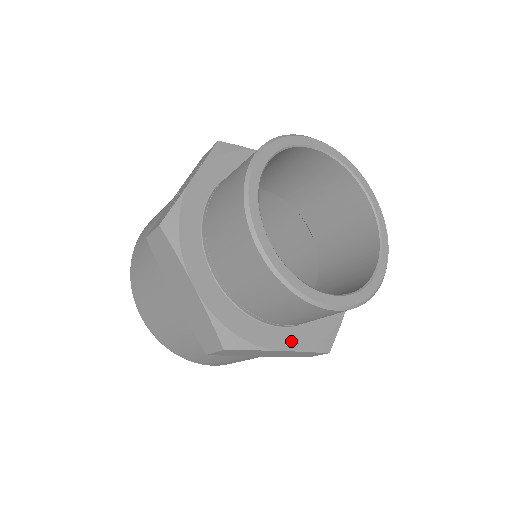
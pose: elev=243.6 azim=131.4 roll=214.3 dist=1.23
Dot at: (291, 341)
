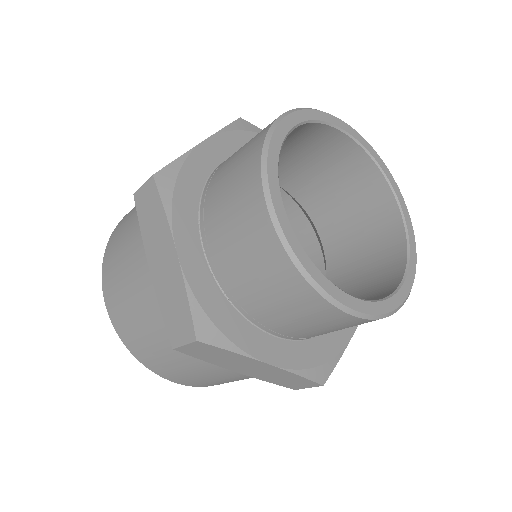
Dot at: (281, 355)
